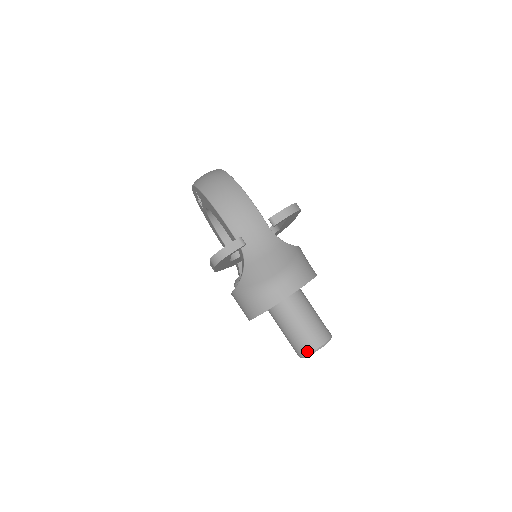
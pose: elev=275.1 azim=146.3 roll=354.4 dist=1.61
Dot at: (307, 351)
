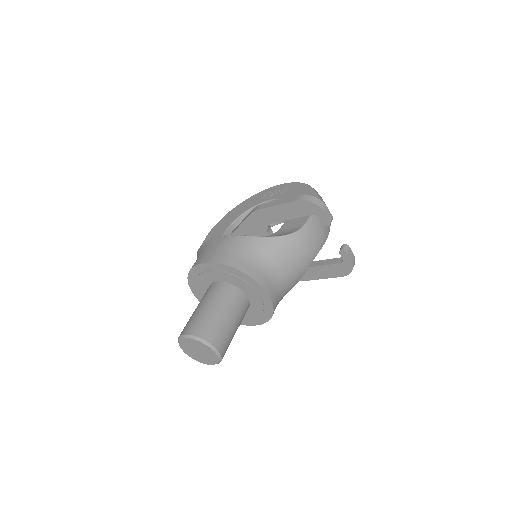
Dot at: (207, 337)
